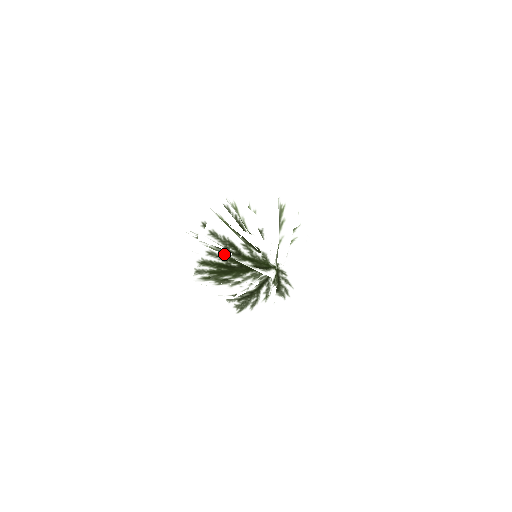
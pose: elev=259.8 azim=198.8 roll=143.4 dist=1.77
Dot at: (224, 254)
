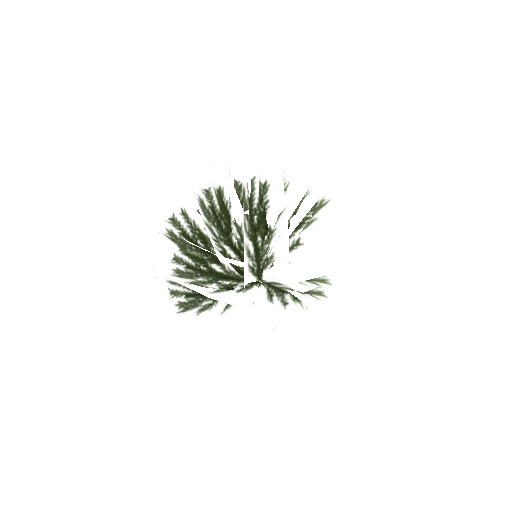
Dot at: (183, 282)
